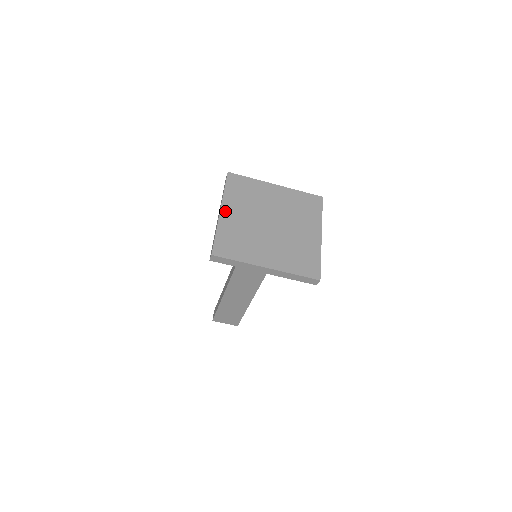
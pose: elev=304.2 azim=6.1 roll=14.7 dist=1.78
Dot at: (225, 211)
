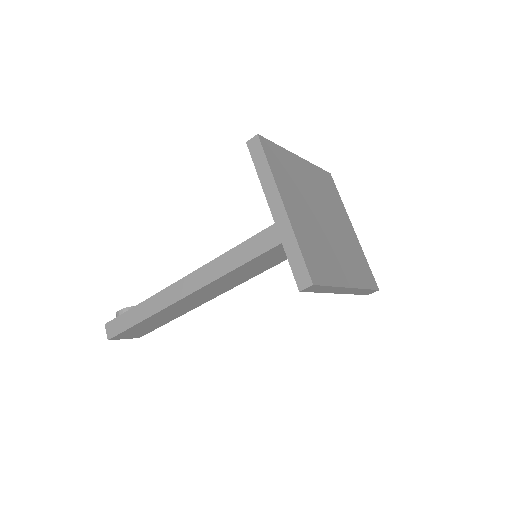
Dot at: (288, 205)
